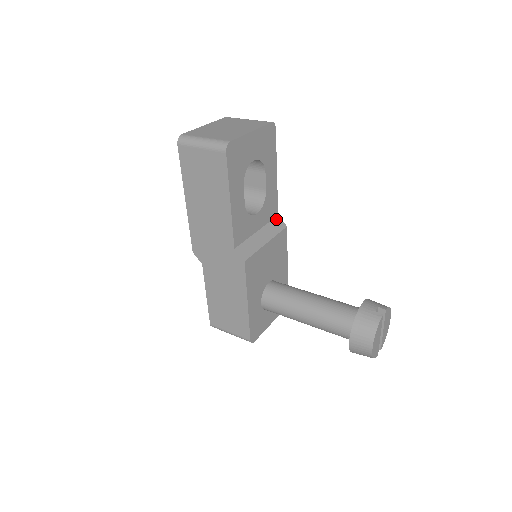
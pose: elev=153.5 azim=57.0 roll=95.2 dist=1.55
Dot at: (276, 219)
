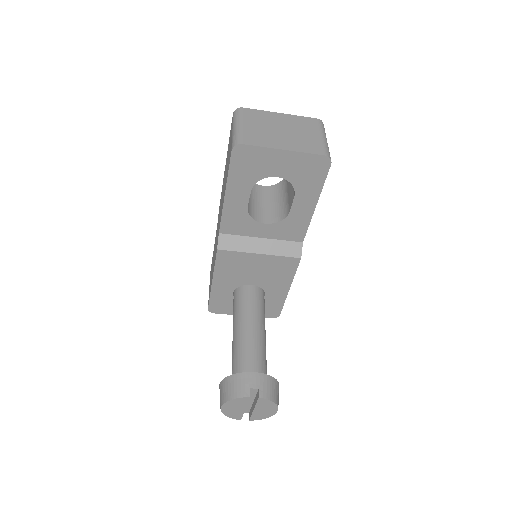
Dot at: (296, 244)
